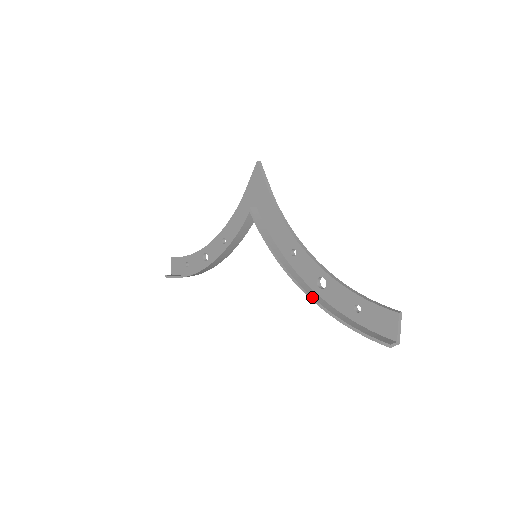
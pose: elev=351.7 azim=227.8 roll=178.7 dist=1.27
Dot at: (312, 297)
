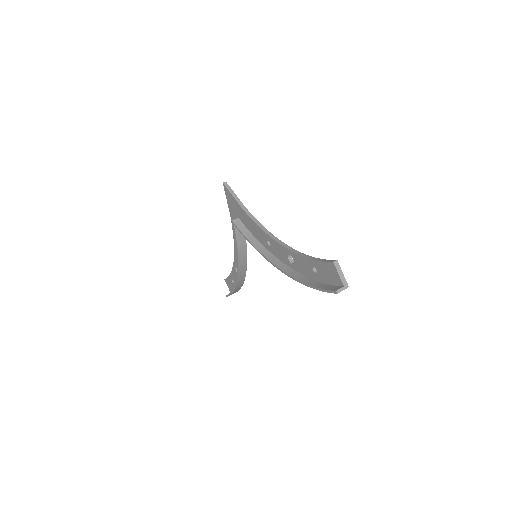
Dot at: (287, 274)
